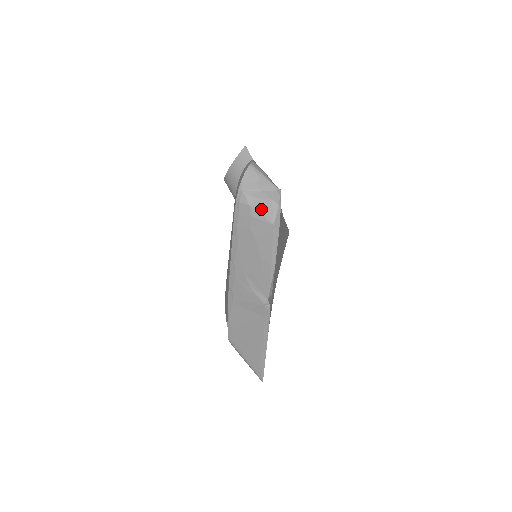
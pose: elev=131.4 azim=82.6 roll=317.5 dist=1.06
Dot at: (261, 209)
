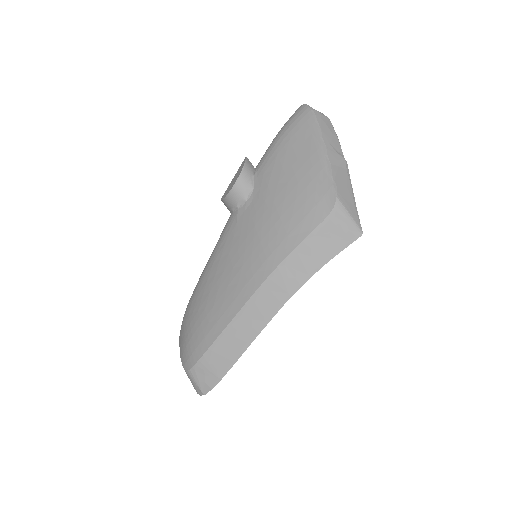
Dot at: (322, 113)
